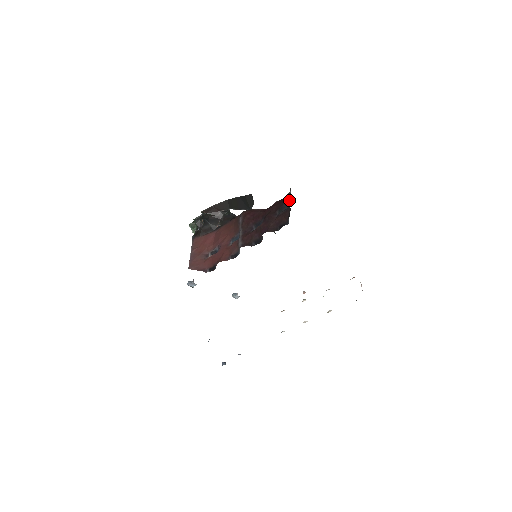
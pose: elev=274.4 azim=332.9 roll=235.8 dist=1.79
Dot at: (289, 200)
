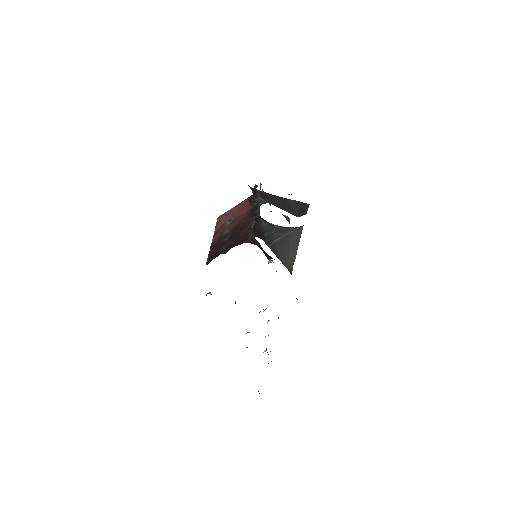
Dot at: occluded
